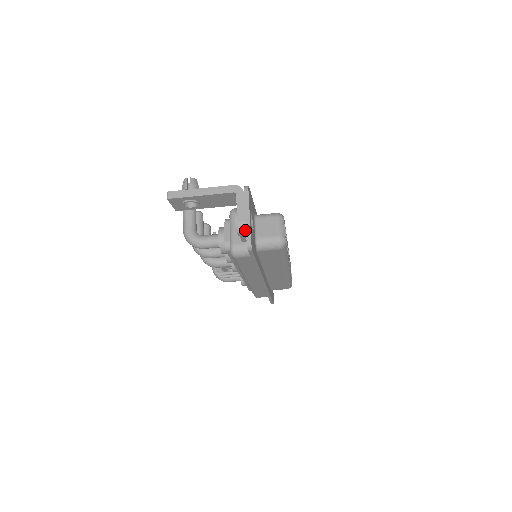
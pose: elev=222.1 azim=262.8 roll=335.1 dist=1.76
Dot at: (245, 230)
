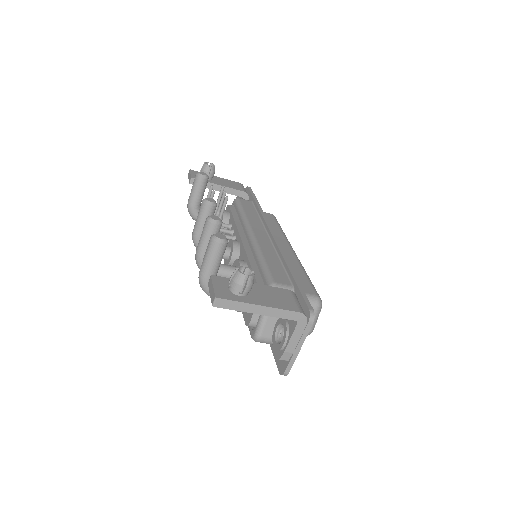
Dot at: (288, 360)
